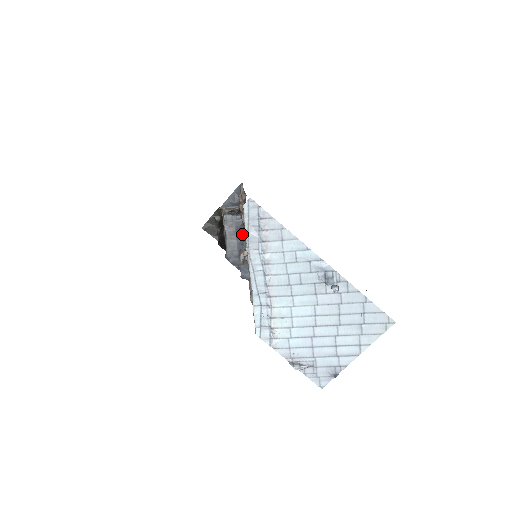
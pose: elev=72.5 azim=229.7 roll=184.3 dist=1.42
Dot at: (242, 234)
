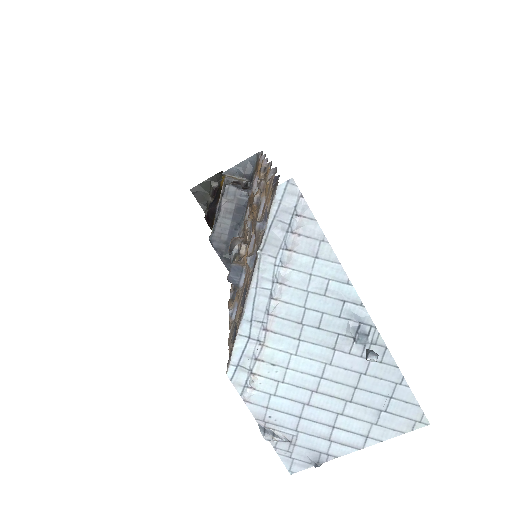
Dot at: (241, 216)
